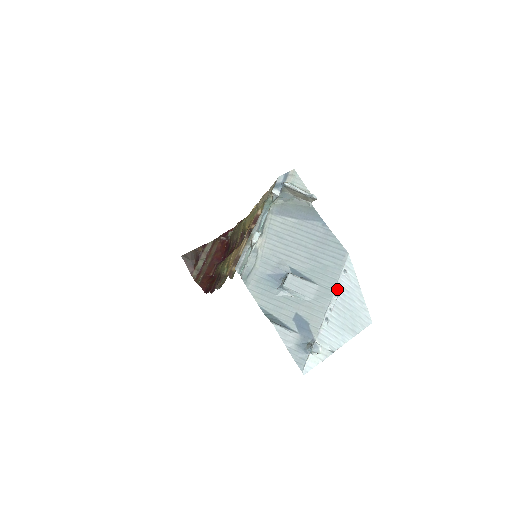
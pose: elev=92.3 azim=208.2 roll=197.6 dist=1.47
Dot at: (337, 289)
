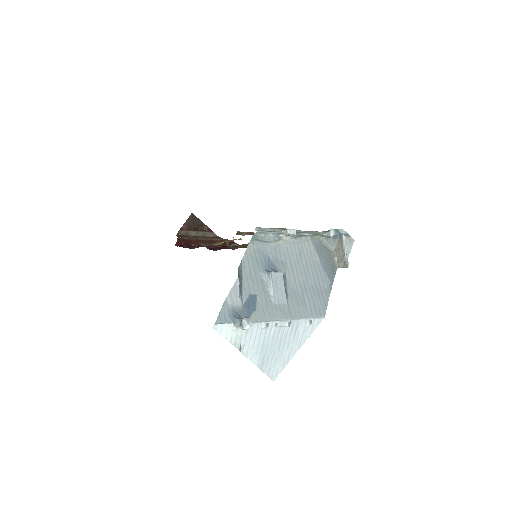
Dot at: (294, 322)
